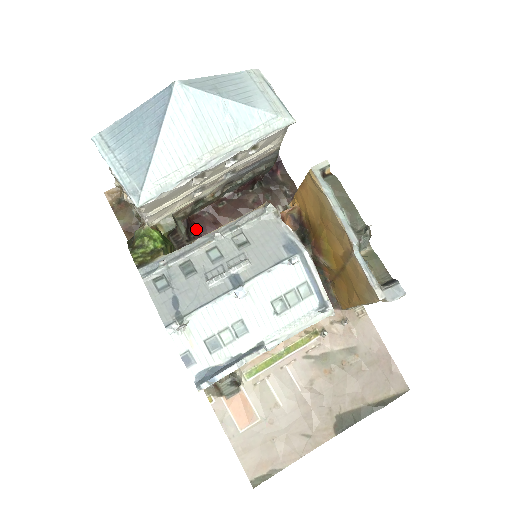
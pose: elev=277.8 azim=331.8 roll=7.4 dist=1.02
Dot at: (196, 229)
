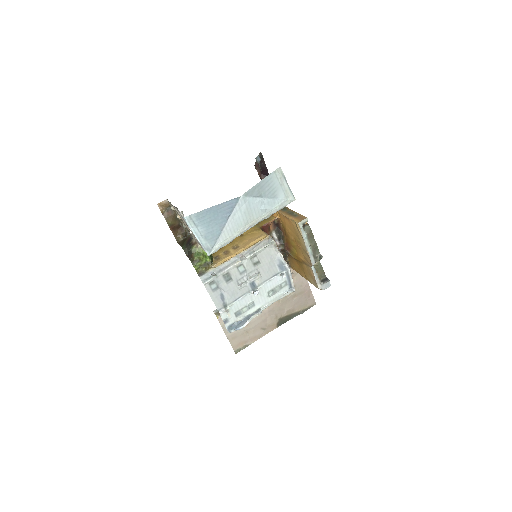
Dot at: occluded
